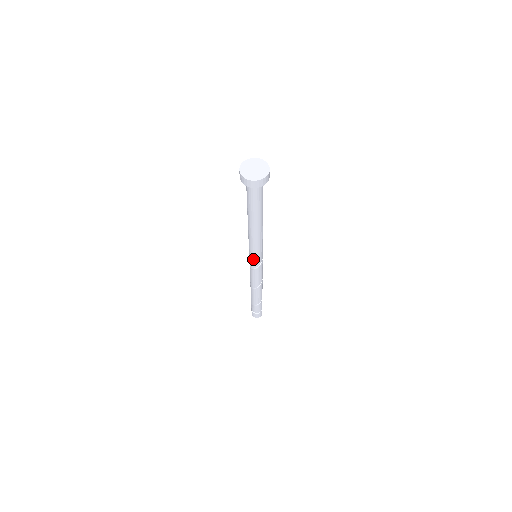
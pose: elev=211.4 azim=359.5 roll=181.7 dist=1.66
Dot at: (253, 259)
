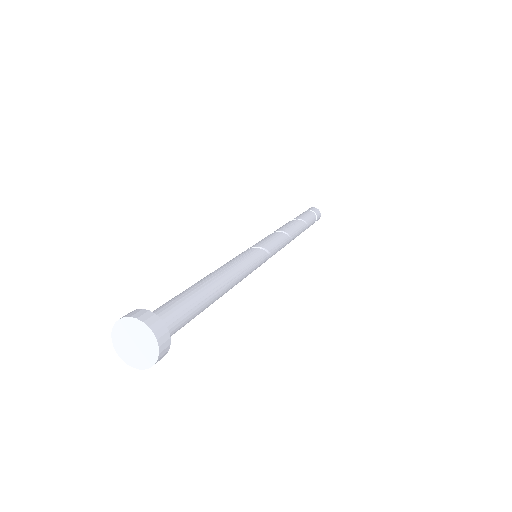
Dot at: occluded
